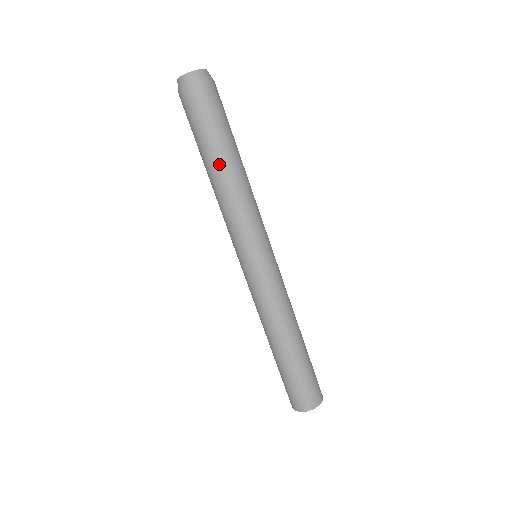
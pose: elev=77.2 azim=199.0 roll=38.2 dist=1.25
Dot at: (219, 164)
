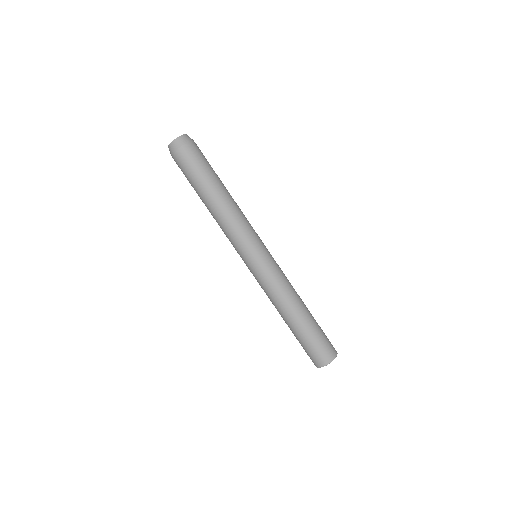
Dot at: (204, 201)
